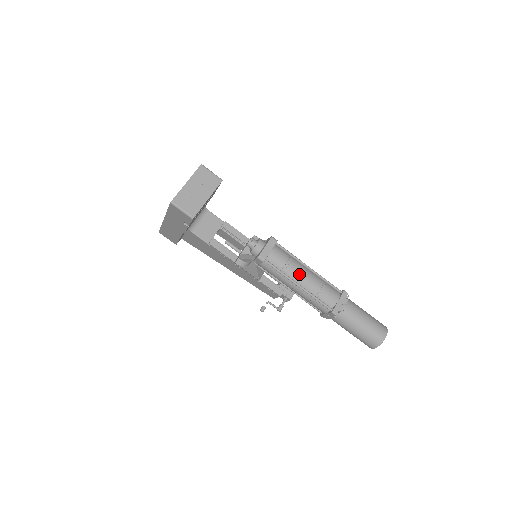
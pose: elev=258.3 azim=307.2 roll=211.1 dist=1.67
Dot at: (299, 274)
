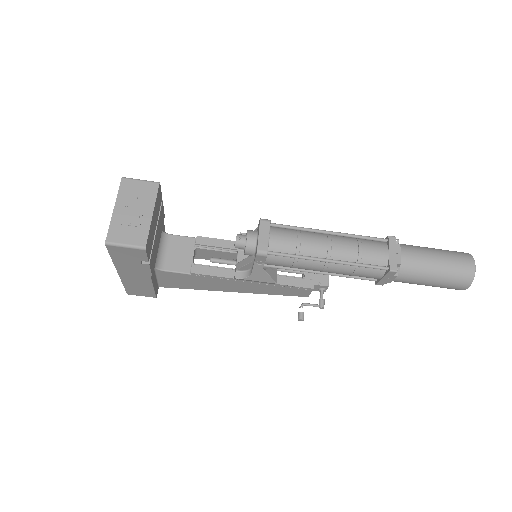
Dot at: (321, 246)
